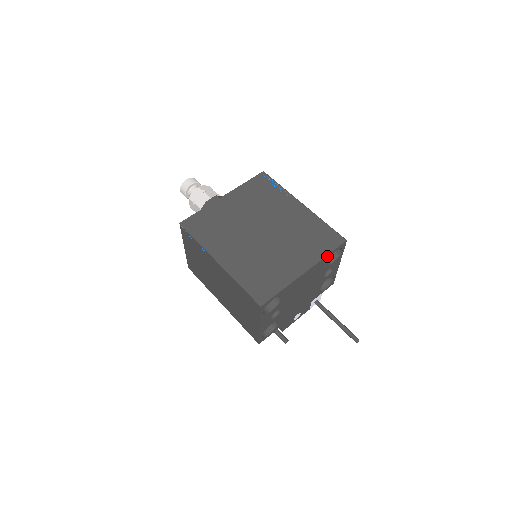
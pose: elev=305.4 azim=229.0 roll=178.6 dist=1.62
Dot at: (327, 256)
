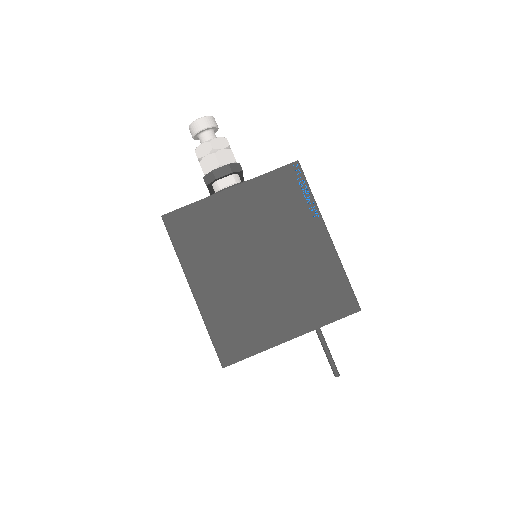
Dot at: (327, 323)
